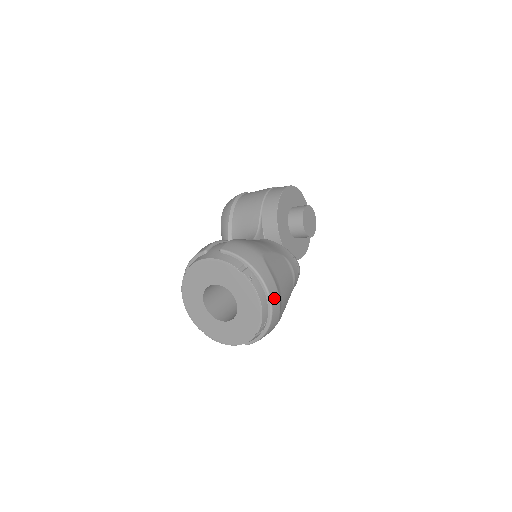
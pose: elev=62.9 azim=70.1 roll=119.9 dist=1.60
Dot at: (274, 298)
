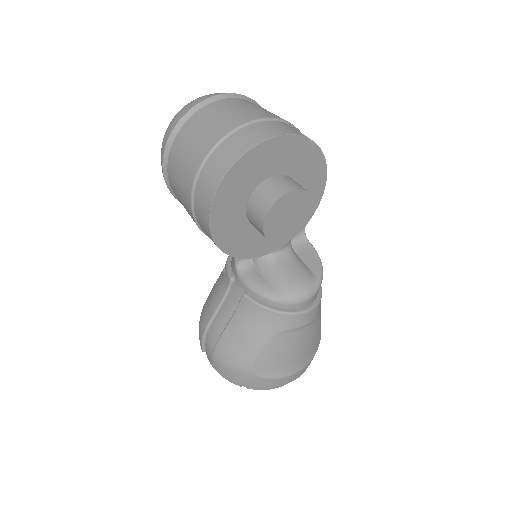
Dot at: (293, 378)
